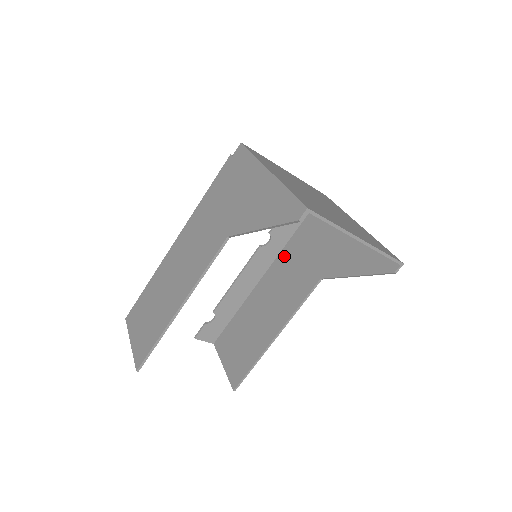
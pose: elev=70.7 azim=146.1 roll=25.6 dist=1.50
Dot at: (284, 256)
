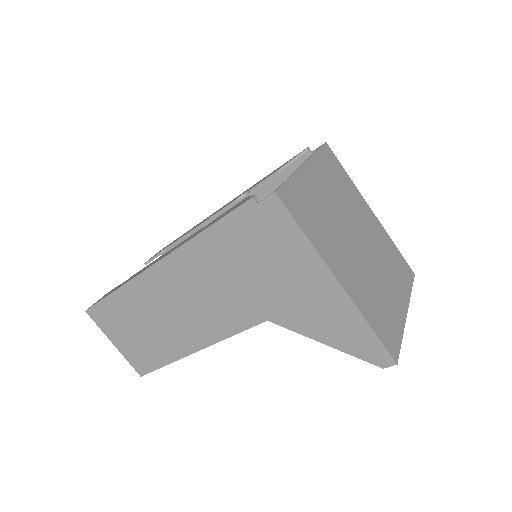
Dot at: (259, 198)
